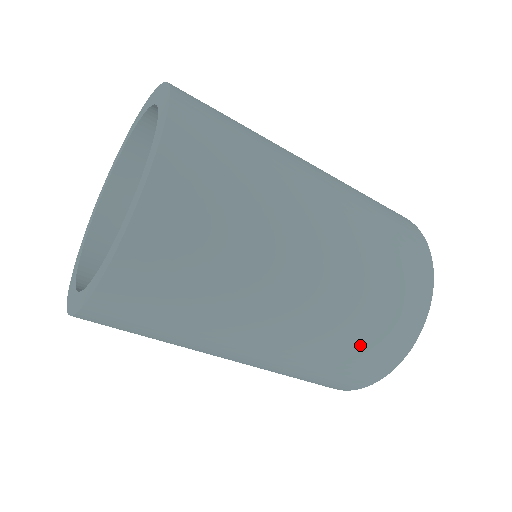
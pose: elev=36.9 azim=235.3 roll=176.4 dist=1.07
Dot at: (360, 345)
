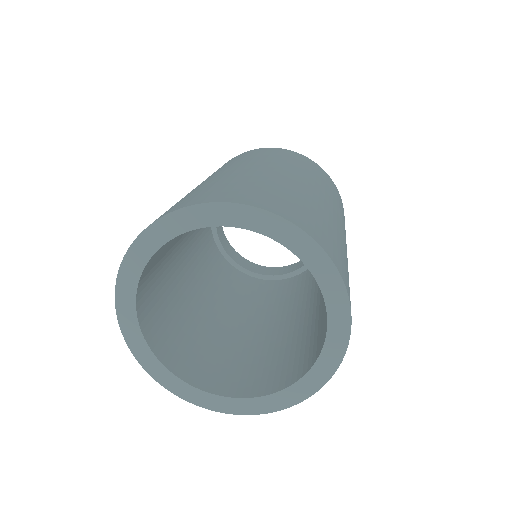
Dot at: occluded
